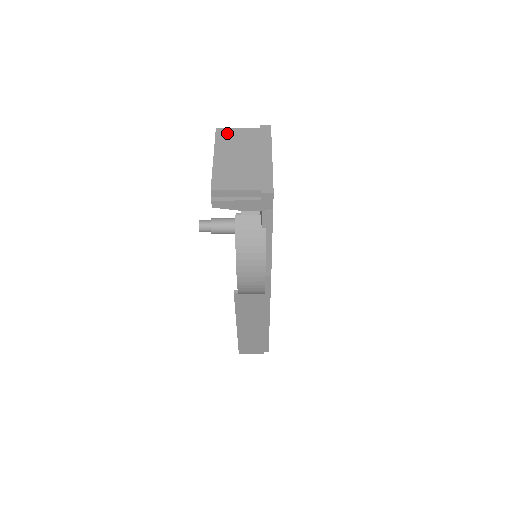
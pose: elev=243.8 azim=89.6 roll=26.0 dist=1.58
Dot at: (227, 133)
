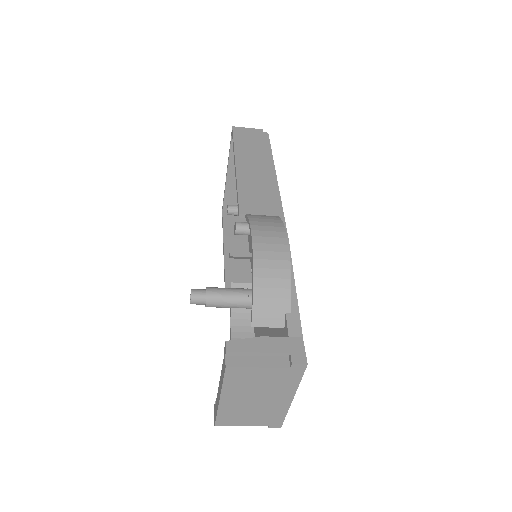
Dot at: (241, 374)
